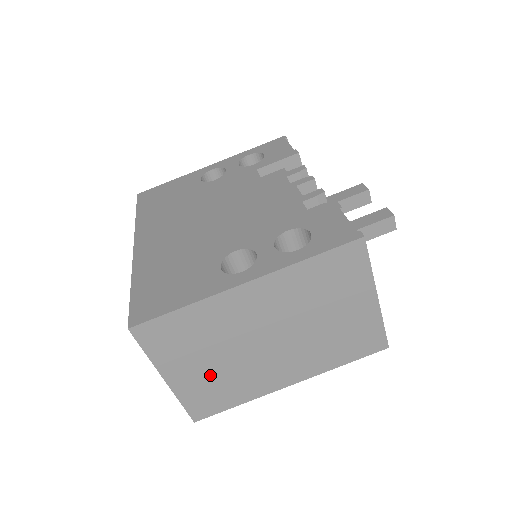
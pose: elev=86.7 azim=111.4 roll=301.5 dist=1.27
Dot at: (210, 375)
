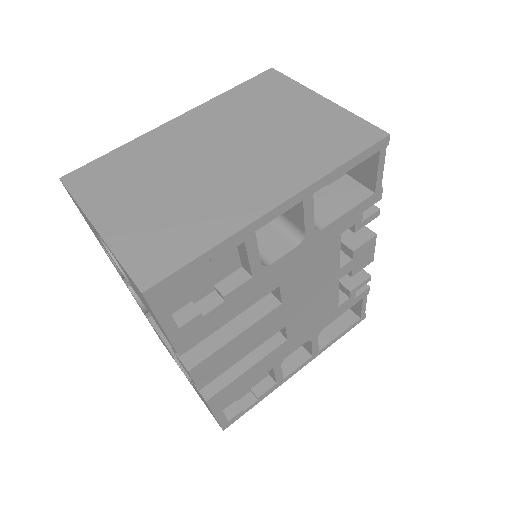
Dot at: (155, 212)
